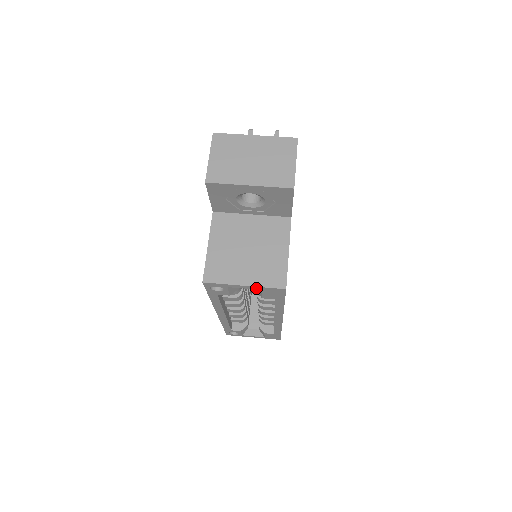
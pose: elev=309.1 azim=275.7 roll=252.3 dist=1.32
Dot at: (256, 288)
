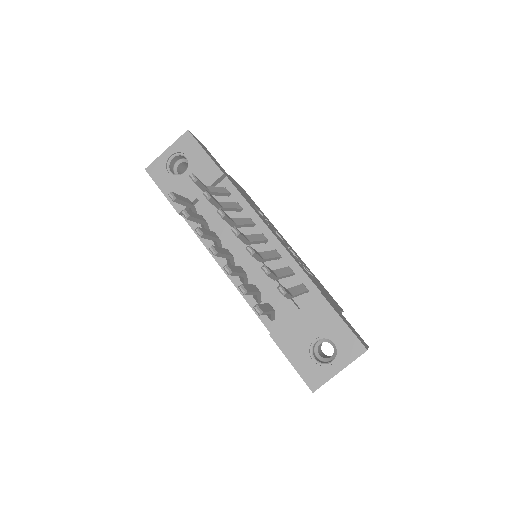
Dot at: occluded
